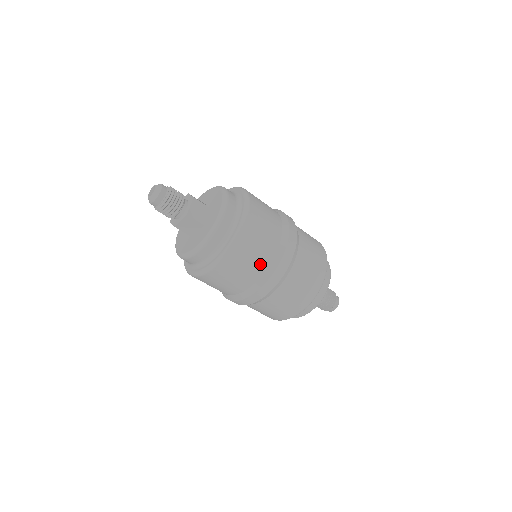
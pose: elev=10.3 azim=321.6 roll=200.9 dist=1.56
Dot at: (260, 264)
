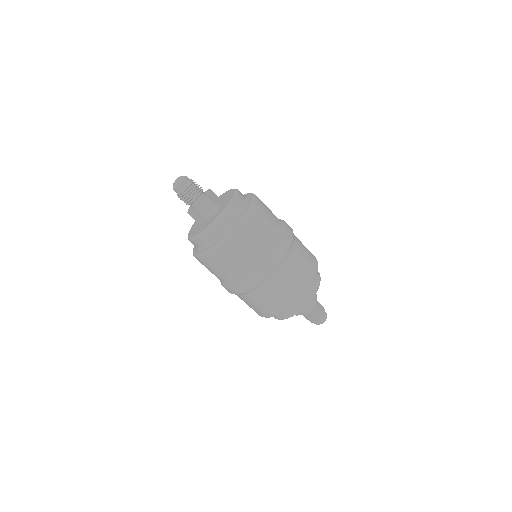
Dot at: (238, 269)
